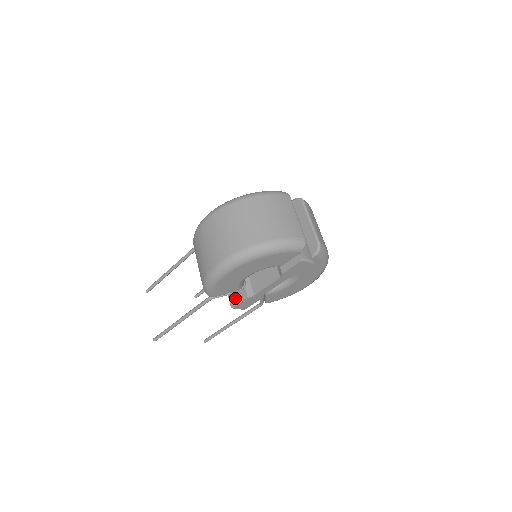
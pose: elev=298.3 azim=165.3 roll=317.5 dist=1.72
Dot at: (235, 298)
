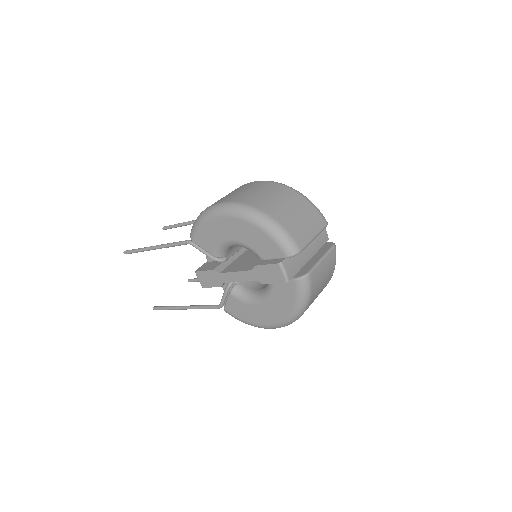
Dot at: (206, 266)
